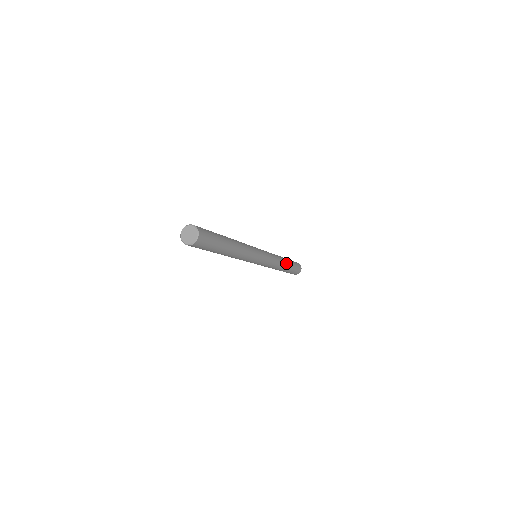
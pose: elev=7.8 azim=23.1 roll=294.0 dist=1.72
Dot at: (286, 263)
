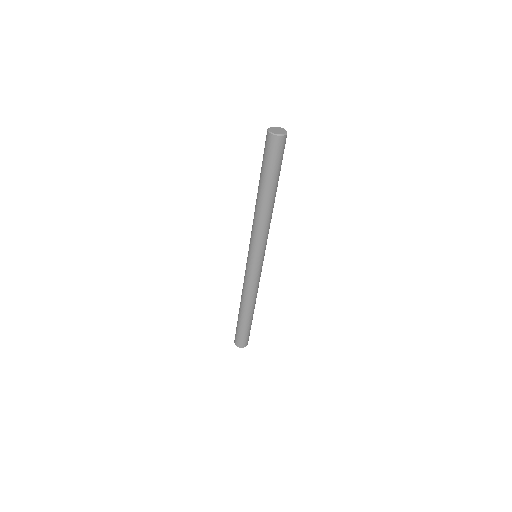
Dot at: occluded
